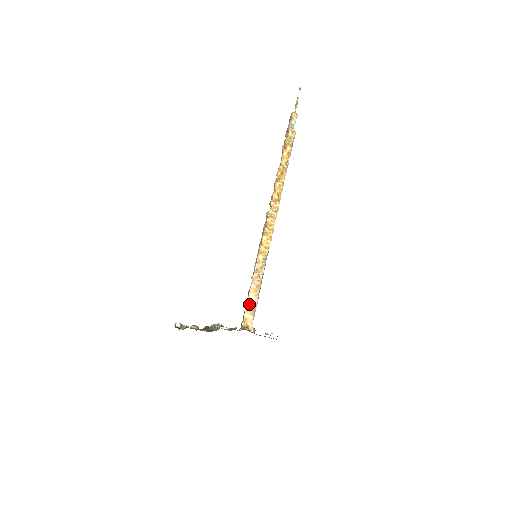
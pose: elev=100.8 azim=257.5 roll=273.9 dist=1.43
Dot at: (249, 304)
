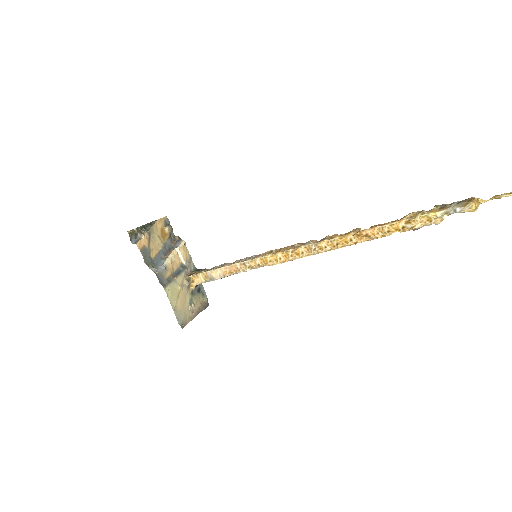
Dot at: (210, 273)
